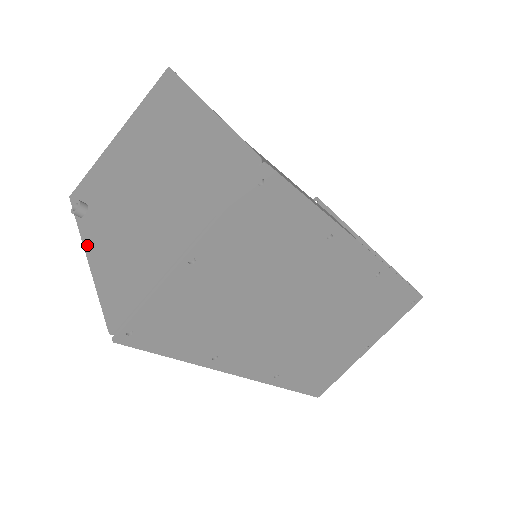
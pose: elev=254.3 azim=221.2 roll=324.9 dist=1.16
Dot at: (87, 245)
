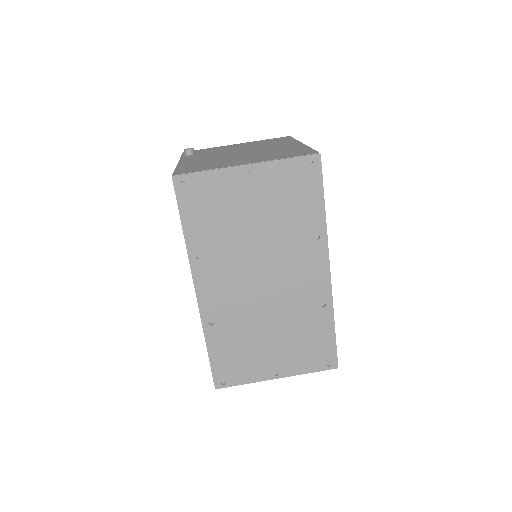
Dot at: (182, 160)
